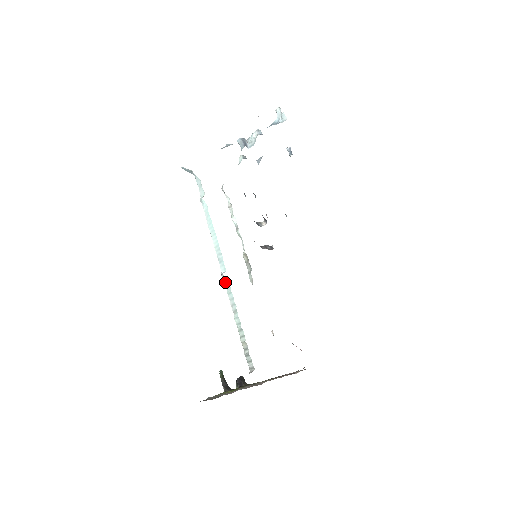
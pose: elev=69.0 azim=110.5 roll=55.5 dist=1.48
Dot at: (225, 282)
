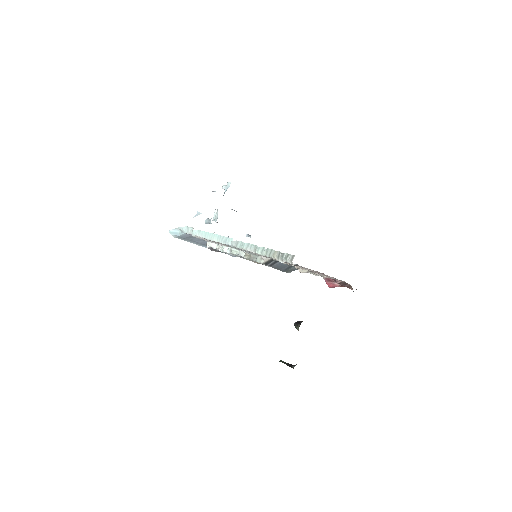
Dot at: (236, 245)
